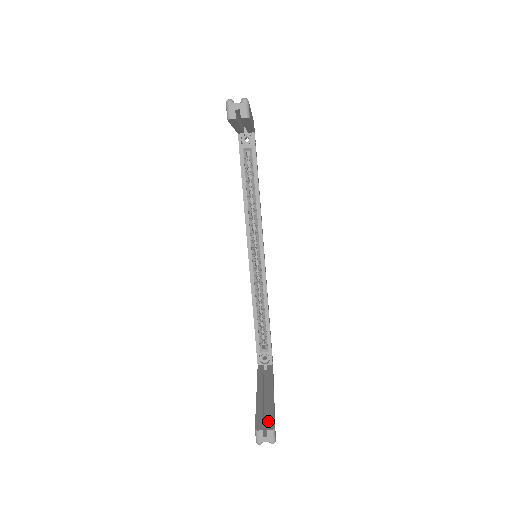
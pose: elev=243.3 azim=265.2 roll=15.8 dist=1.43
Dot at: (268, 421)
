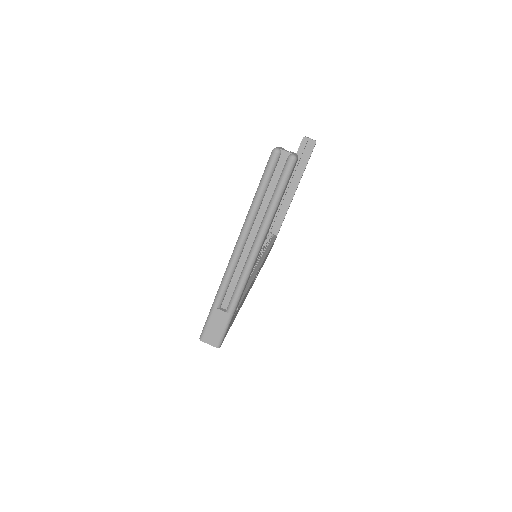
Dot at: occluded
